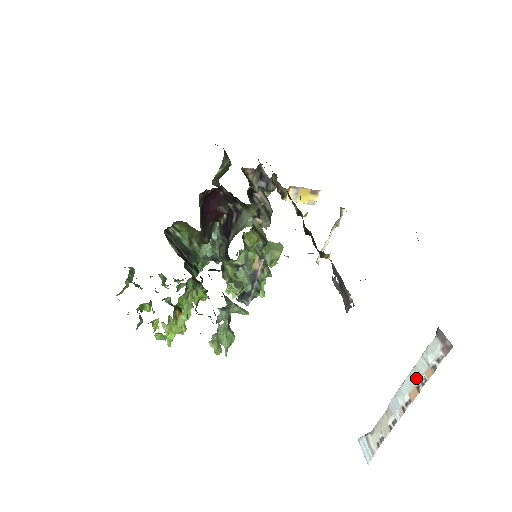
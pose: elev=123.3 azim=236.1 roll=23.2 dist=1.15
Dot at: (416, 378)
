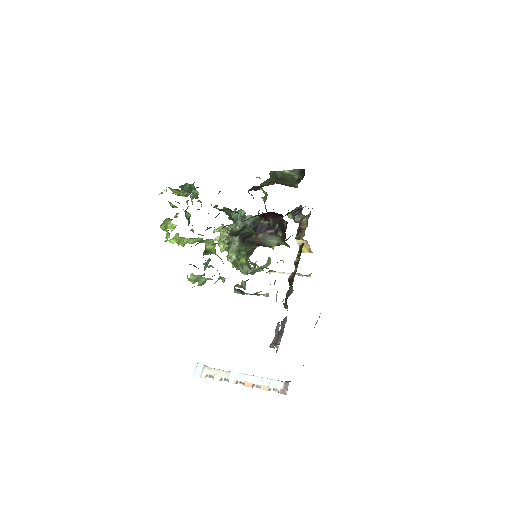
Dot at: (257, 382)
